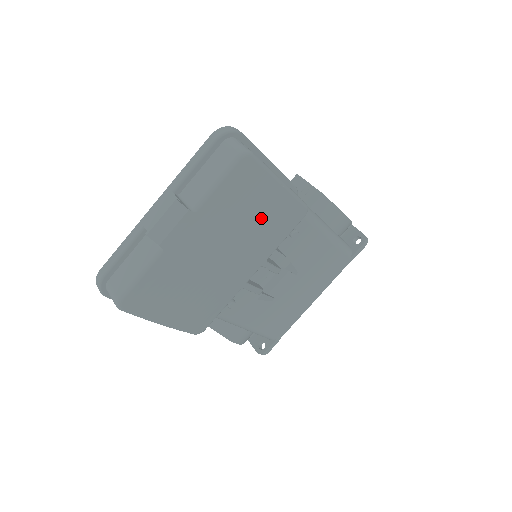
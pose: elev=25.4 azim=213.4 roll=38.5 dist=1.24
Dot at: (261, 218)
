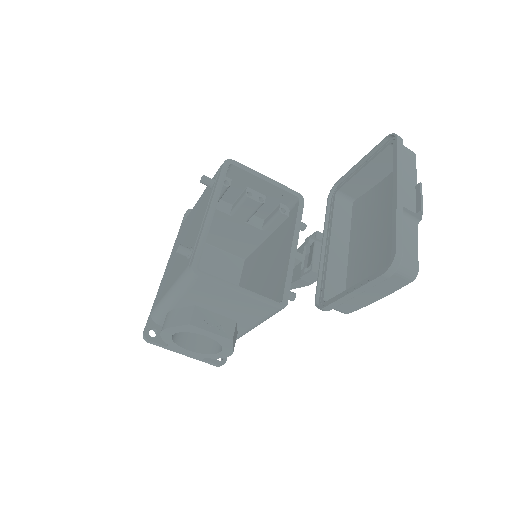
Dot at: occluded
